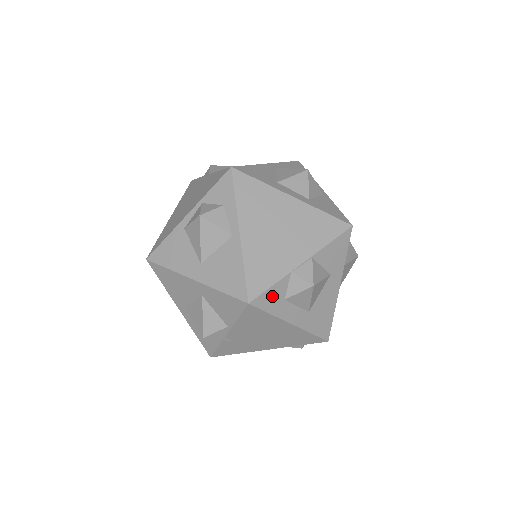
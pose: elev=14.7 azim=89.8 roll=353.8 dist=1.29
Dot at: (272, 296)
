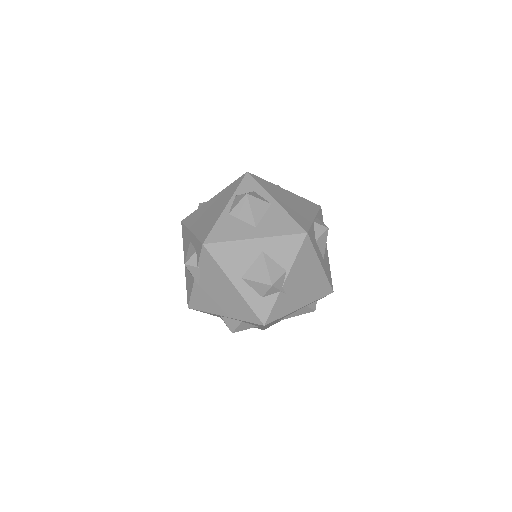
Dot at: (312, 235)
